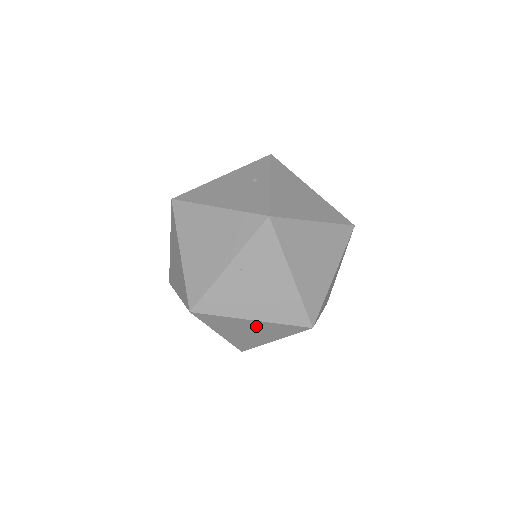
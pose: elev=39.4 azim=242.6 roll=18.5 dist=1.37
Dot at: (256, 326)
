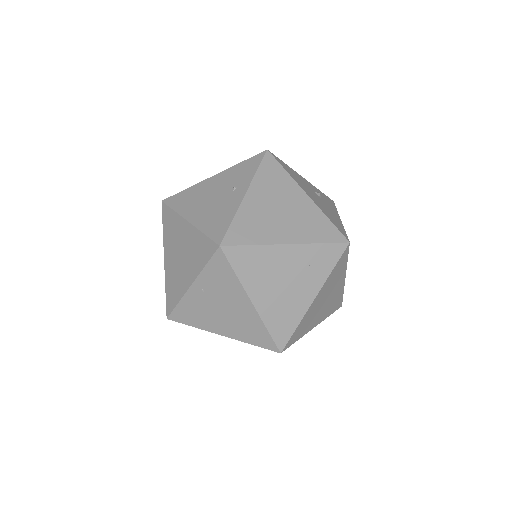
Dot at: occluded
